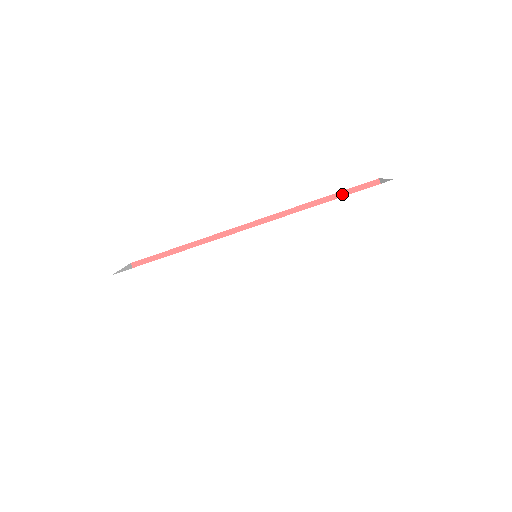
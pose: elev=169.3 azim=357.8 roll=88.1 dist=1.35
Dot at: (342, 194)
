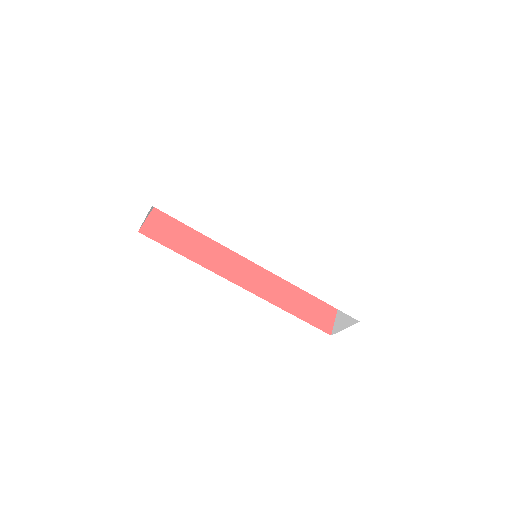
Dot at: occluded
